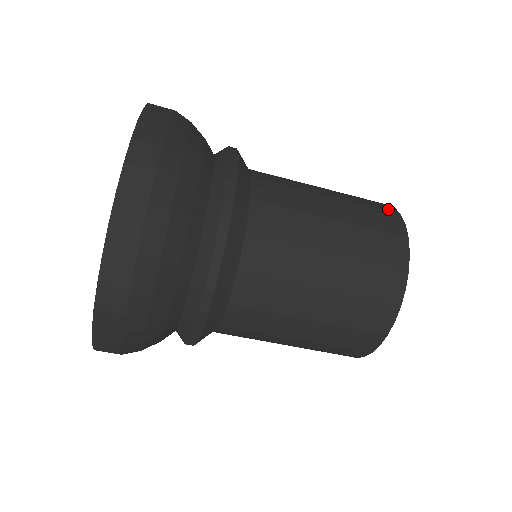
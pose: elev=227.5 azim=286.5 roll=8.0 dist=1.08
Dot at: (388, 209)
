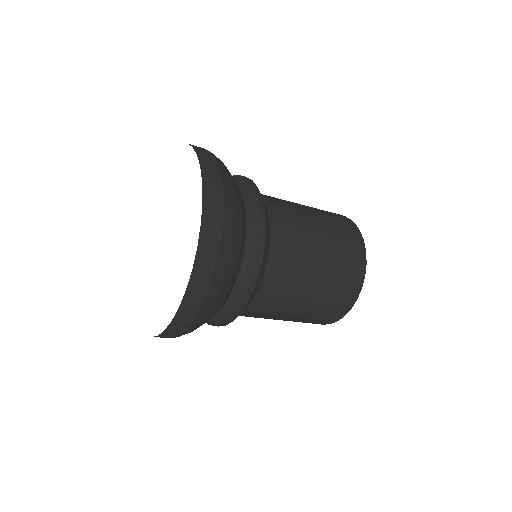
Dot at: (360, 257)
